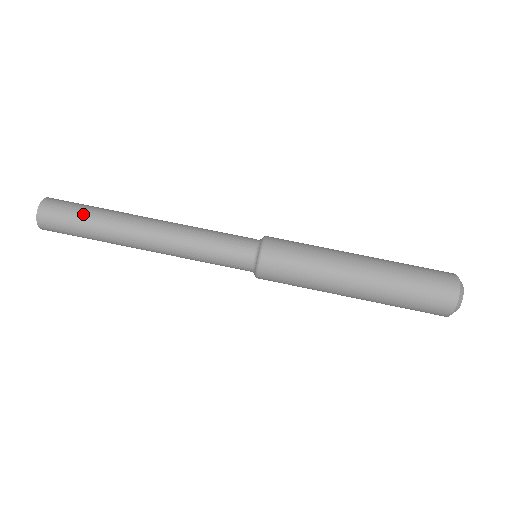
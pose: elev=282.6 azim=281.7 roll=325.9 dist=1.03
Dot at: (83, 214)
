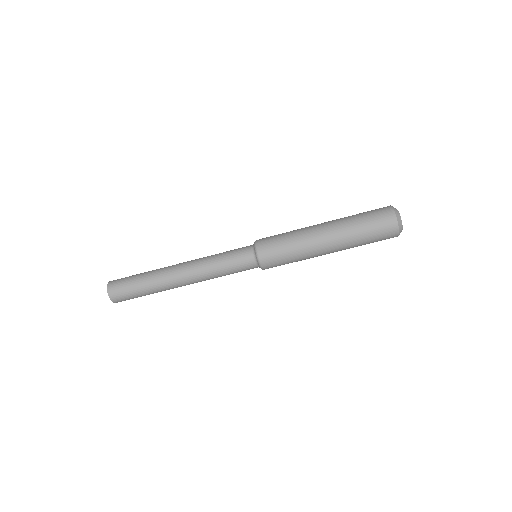
Dot at: (138, 291)
